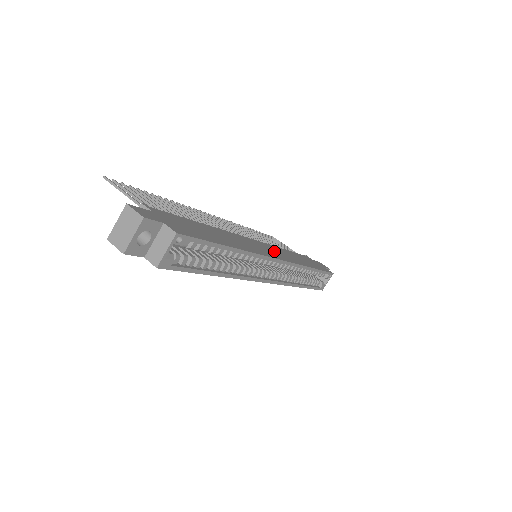
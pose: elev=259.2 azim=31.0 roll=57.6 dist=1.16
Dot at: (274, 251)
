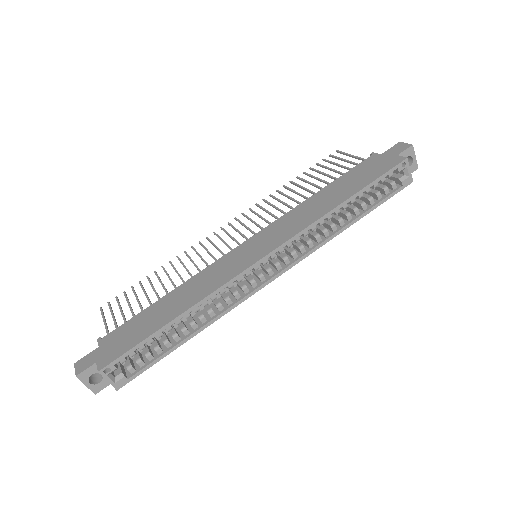
Dot at: (270, 237)
